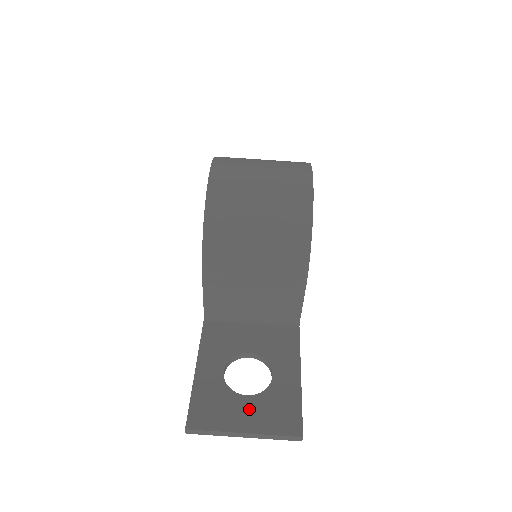
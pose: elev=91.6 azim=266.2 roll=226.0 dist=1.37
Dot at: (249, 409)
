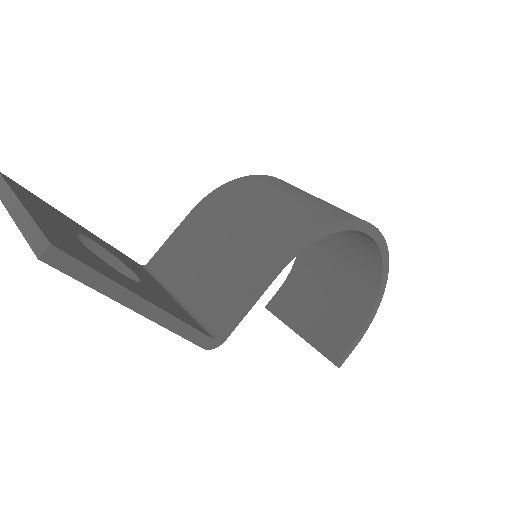
Dot at: (60, 227)
